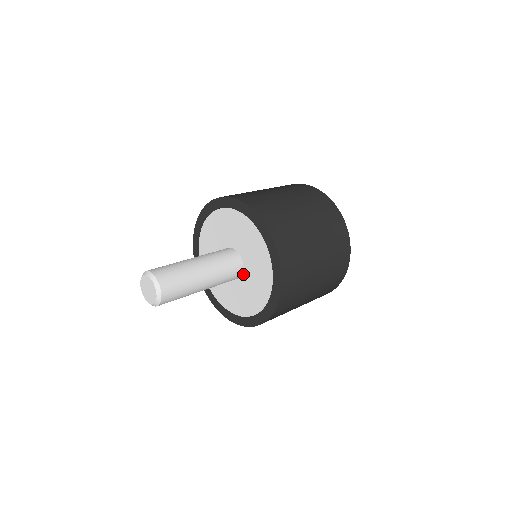
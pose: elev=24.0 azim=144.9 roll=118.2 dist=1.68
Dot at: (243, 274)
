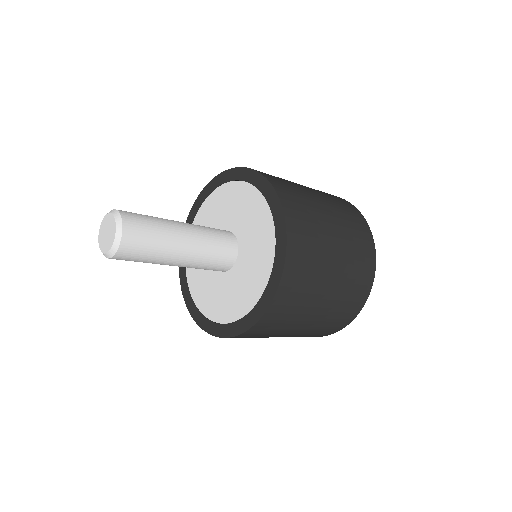
Dot at: (236, 262)
